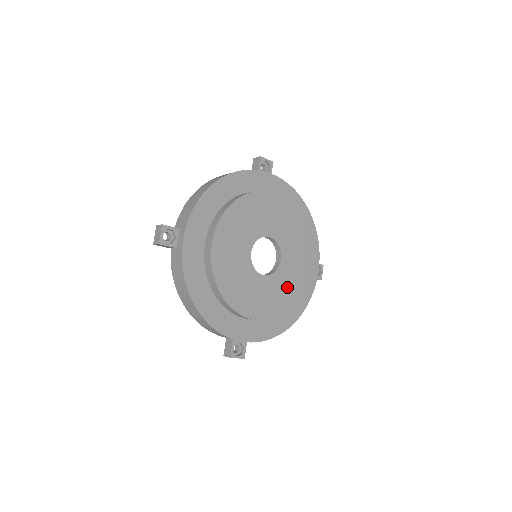
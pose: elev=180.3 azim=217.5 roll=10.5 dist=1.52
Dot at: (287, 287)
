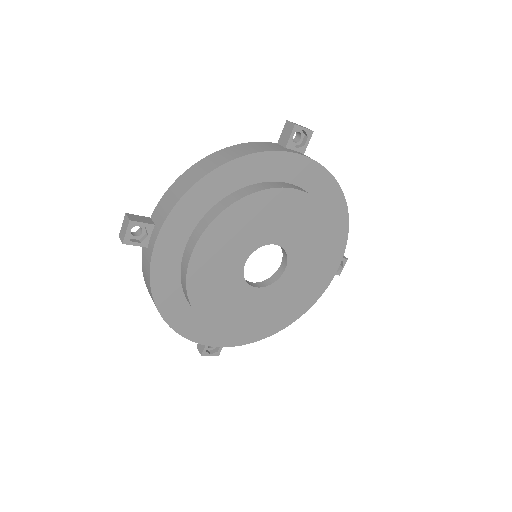
Dot at: (286, 298)
